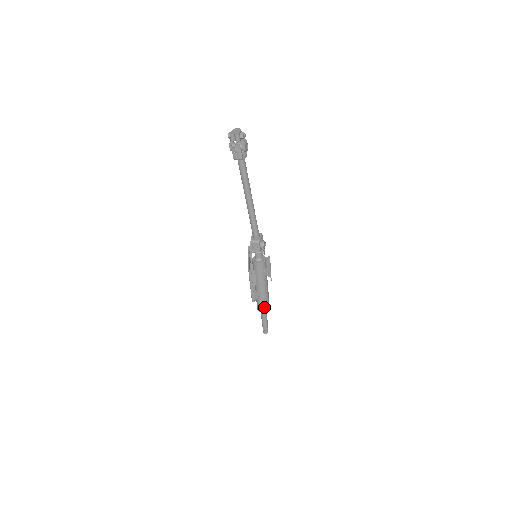
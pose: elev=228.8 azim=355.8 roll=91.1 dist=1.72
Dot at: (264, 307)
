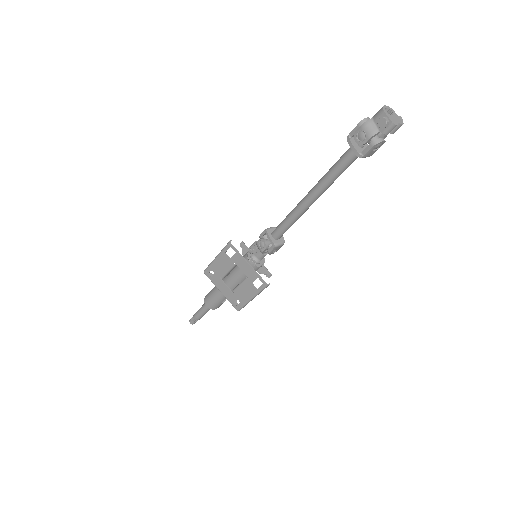
Dot at: occluded
